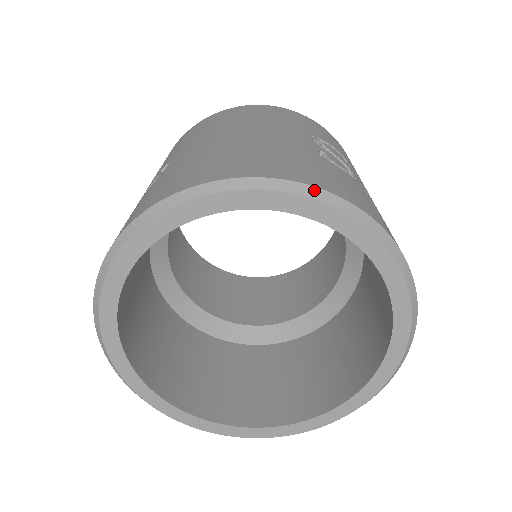
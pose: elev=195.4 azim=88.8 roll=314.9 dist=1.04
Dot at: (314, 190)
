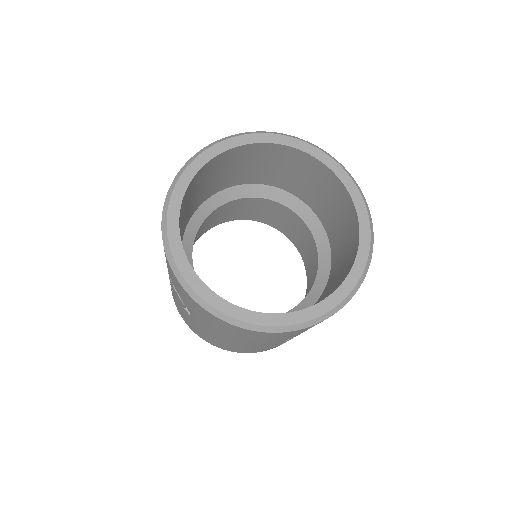
Dot at: (313, 144)
